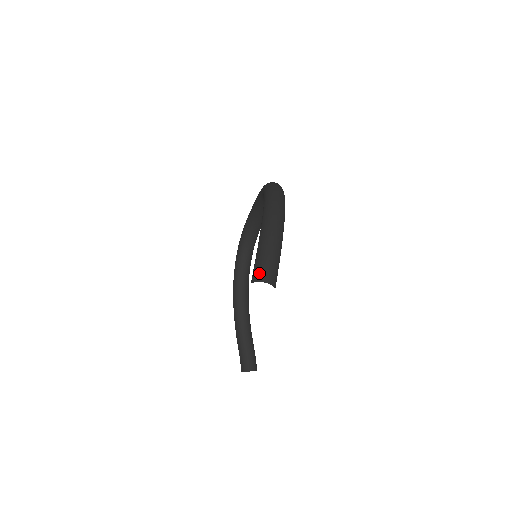
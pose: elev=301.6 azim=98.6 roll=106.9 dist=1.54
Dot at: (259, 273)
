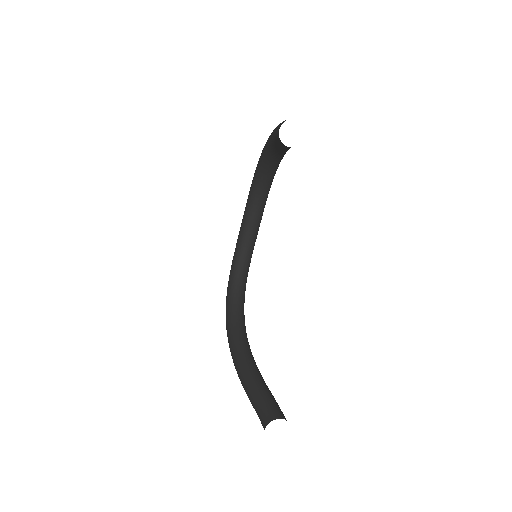
Dot at: (285, 120)
